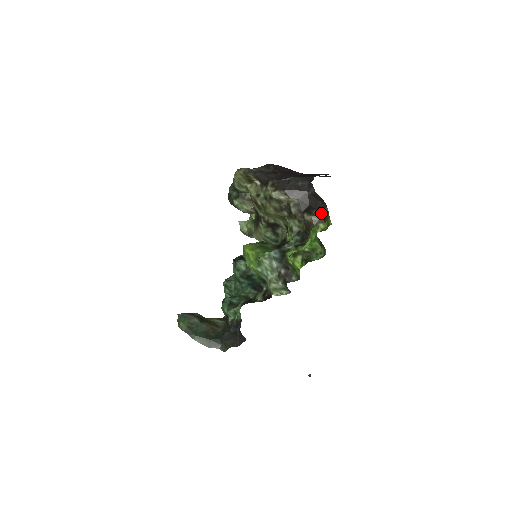
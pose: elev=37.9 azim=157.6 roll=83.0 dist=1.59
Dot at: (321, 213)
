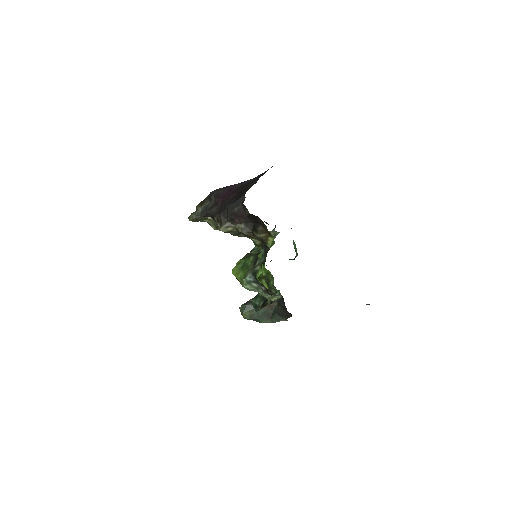
Dot at: (264, 228)
